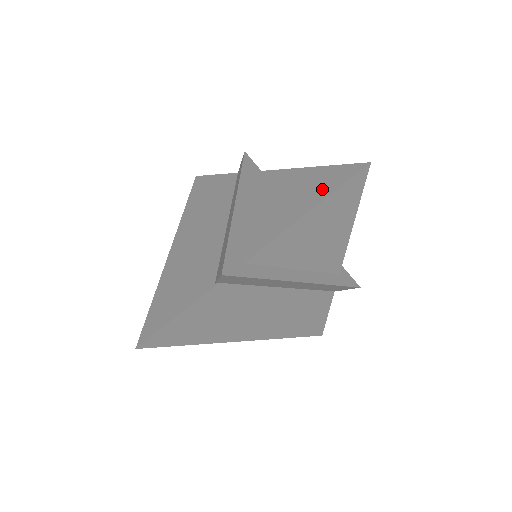
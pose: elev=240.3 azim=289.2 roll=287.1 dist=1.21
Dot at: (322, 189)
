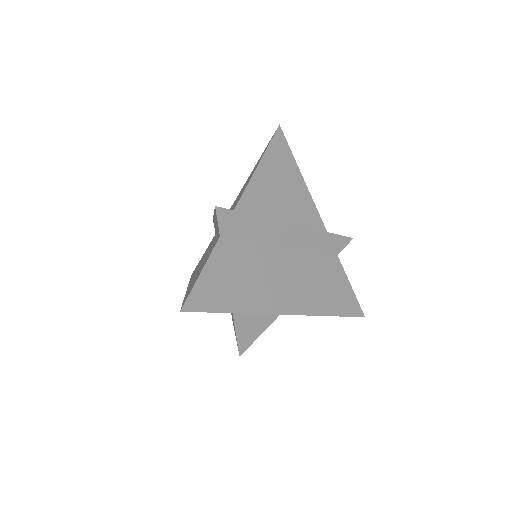
Dot at: (261, 157)
